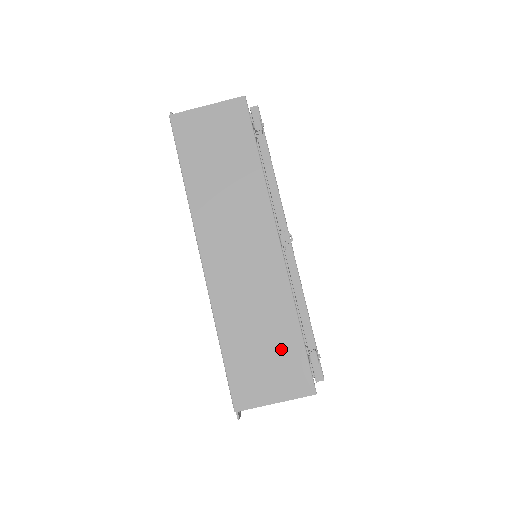
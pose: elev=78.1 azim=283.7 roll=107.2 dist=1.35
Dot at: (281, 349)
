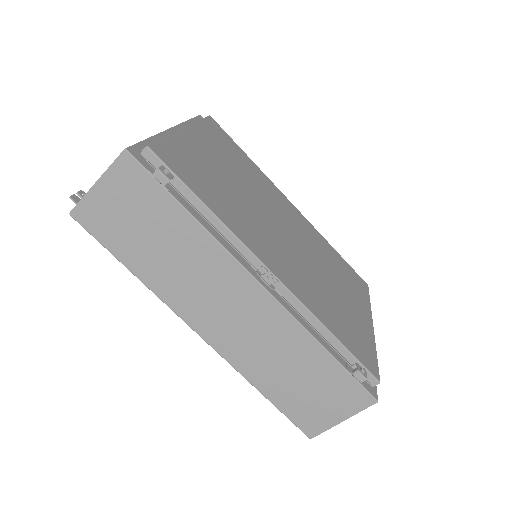
Dot at: (323, 379)
